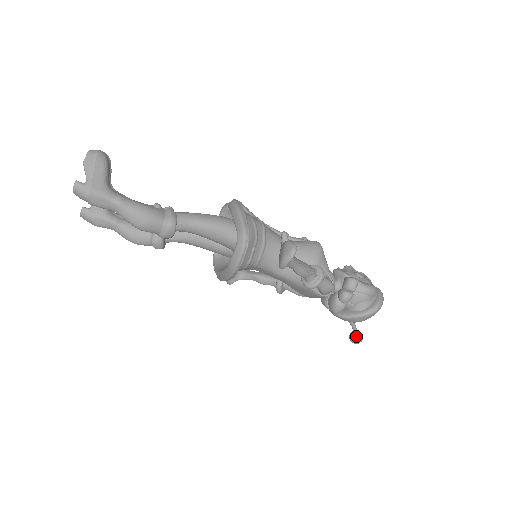
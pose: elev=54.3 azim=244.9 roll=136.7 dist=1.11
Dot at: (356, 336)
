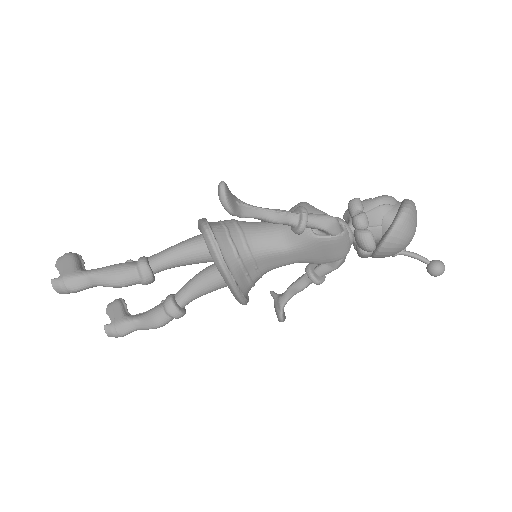
Dot at: (431, 265)
